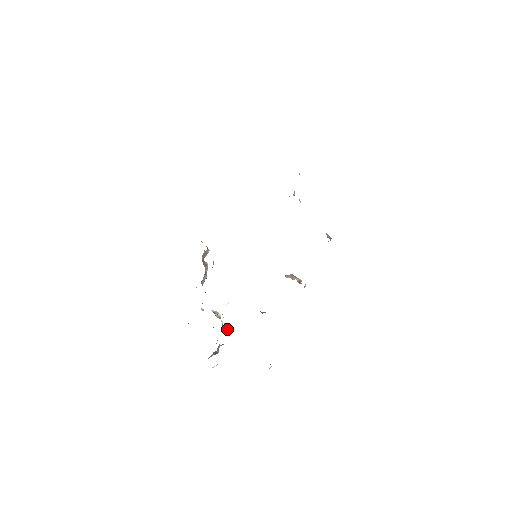
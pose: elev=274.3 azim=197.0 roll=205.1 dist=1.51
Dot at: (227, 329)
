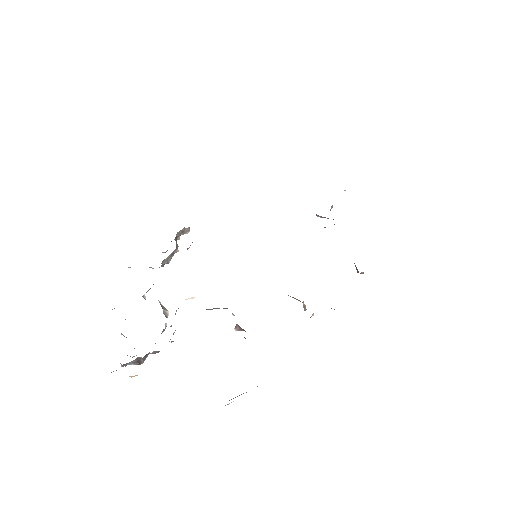
Dot at: (173, 333)
